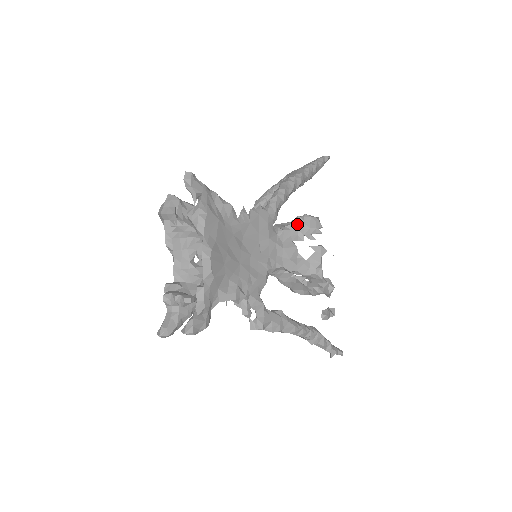
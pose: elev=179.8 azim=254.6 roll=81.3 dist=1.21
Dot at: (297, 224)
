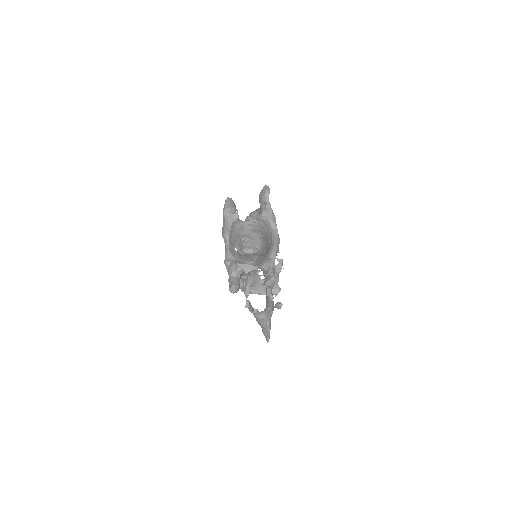
Dot at: occluded
